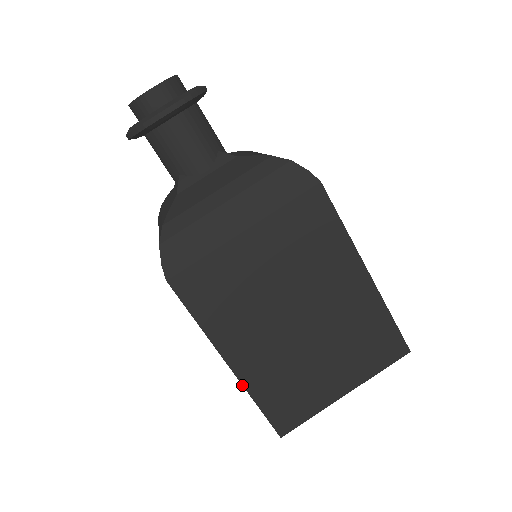
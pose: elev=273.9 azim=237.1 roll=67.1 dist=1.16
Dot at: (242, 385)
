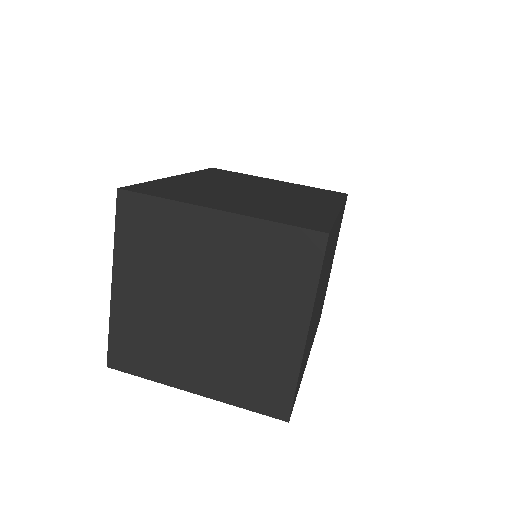
Dot at: (163, 178)
